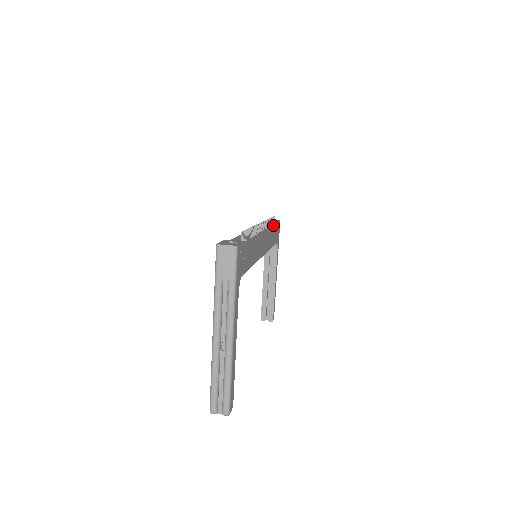
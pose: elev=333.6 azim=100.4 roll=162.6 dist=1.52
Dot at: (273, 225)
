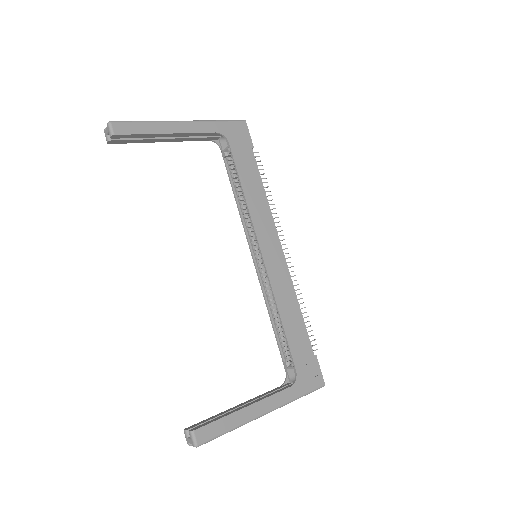
Dot at: (305, 325)
